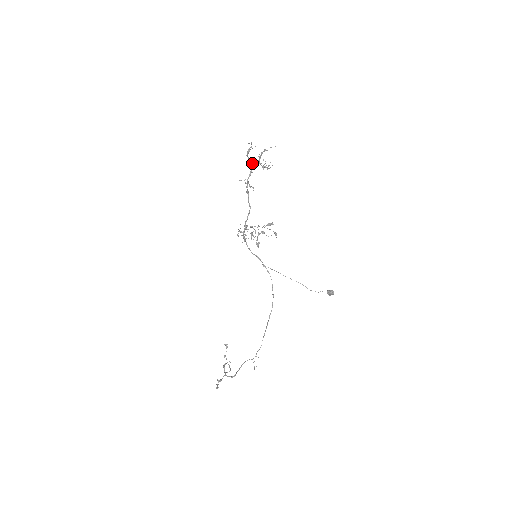
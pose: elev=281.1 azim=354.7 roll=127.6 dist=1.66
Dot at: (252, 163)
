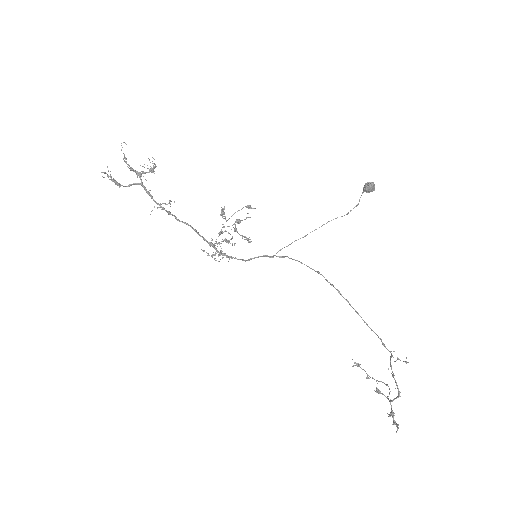
Dot at: occluded
